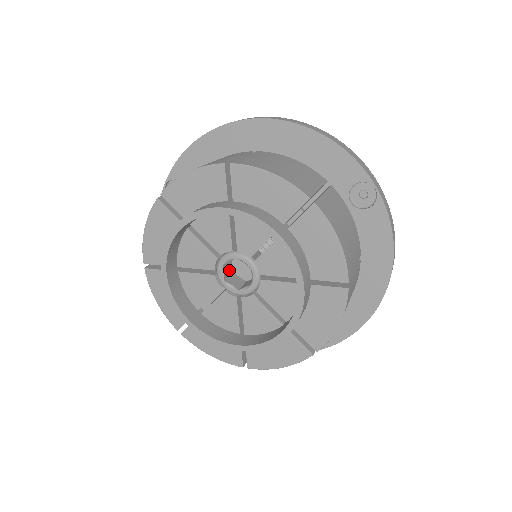
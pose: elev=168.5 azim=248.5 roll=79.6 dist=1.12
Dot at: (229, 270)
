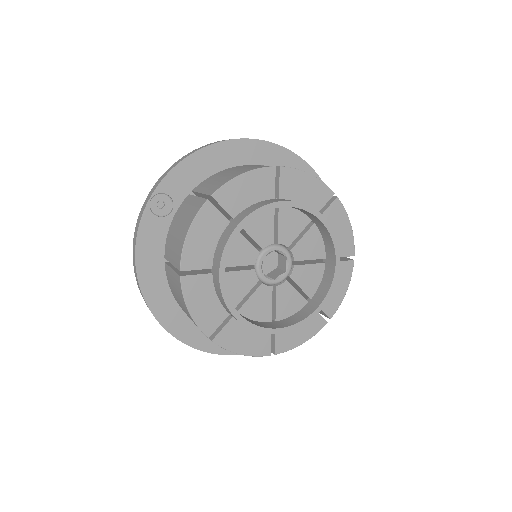
Dot at: occluded
